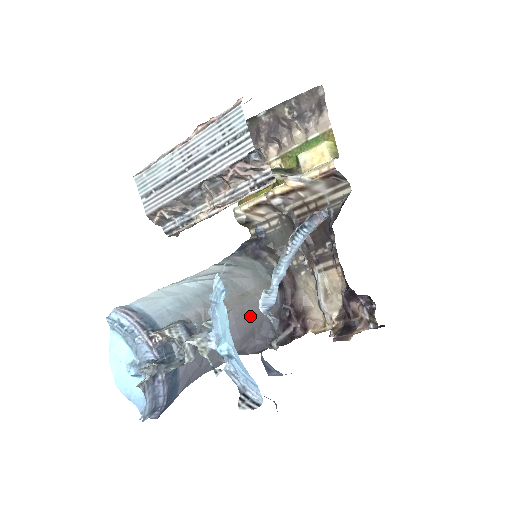
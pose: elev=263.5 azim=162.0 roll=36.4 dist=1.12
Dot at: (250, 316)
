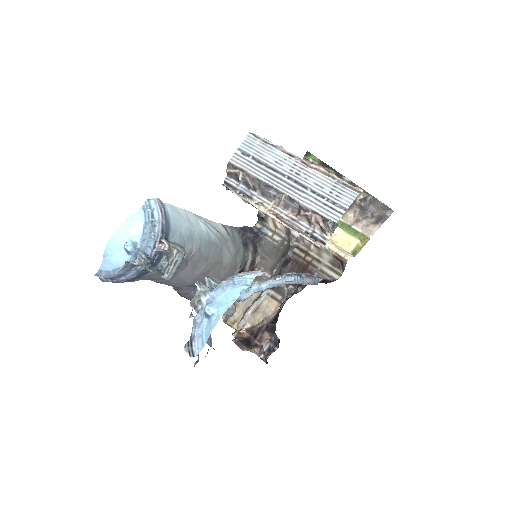
Dot at: occluded
